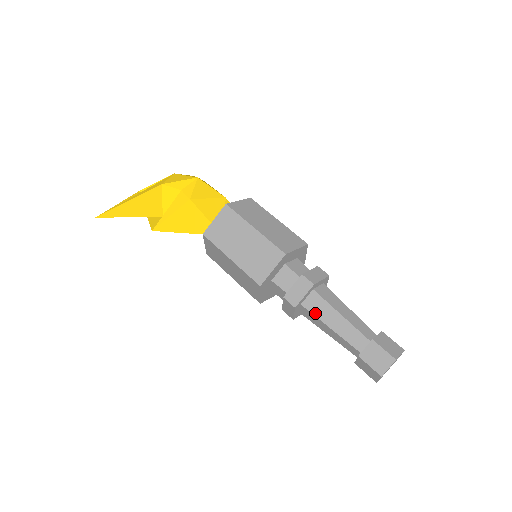
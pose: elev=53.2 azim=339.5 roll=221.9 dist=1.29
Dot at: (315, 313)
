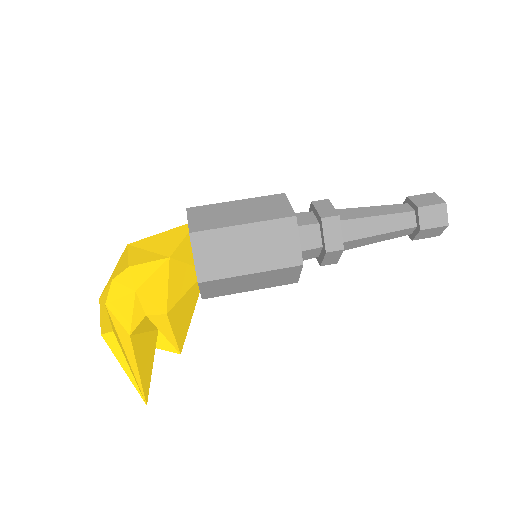
Dot at: occluded
